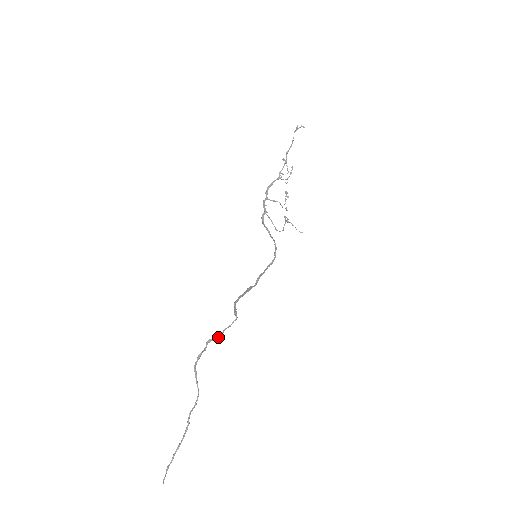
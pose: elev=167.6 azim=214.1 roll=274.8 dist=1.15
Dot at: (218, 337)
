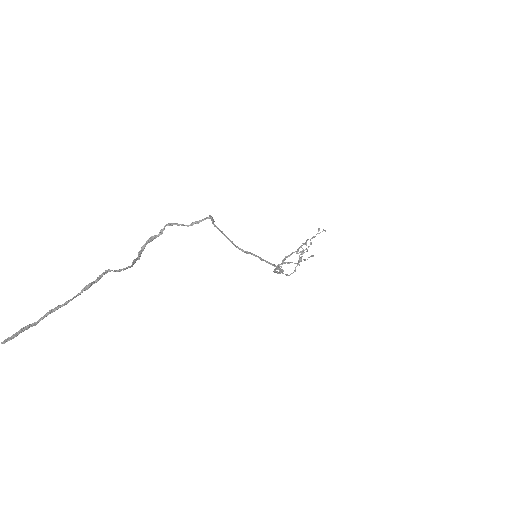
Dot at: (182, 225)
